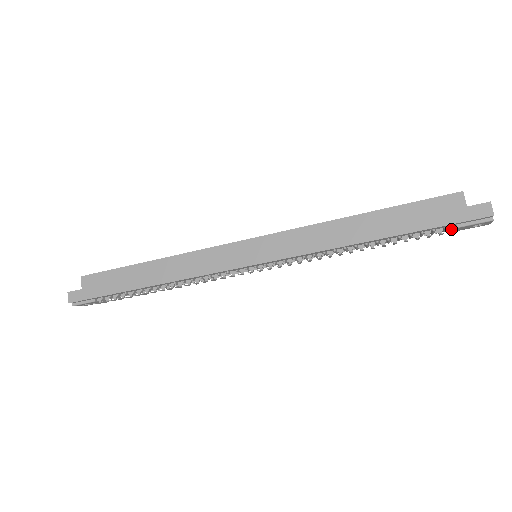
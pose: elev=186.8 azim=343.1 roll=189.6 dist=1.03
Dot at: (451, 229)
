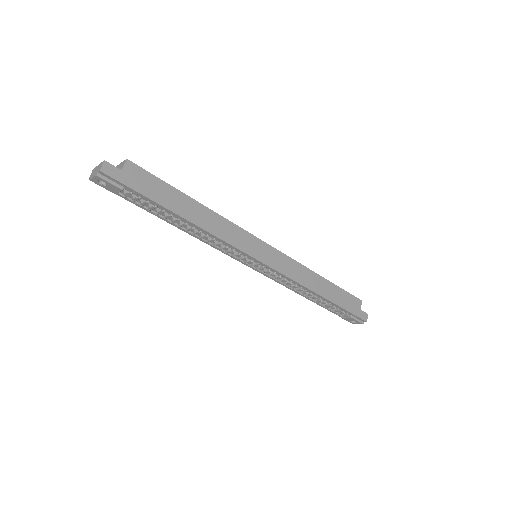
Dot at: (348, 316)
